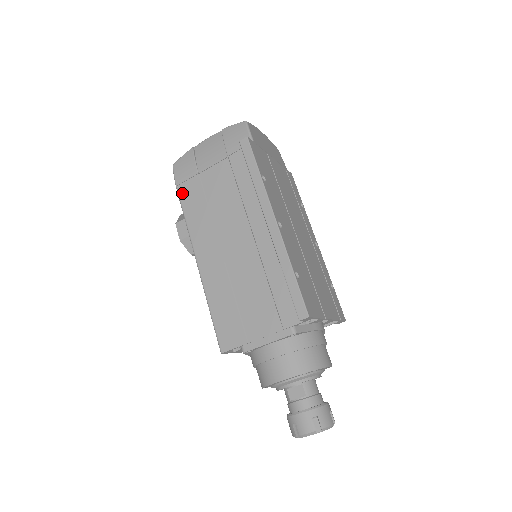
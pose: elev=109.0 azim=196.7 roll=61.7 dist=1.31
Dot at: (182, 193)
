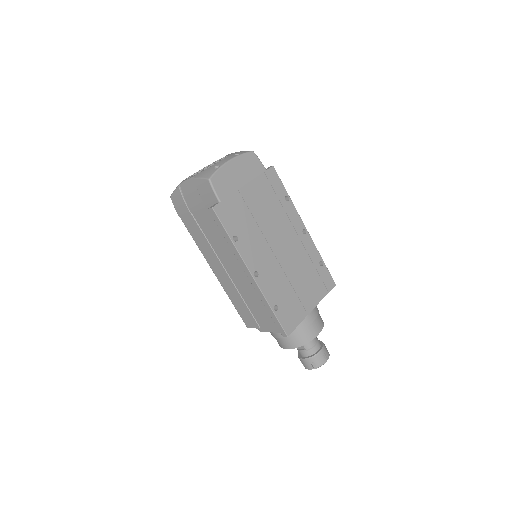
Dot at: (185, 223)
